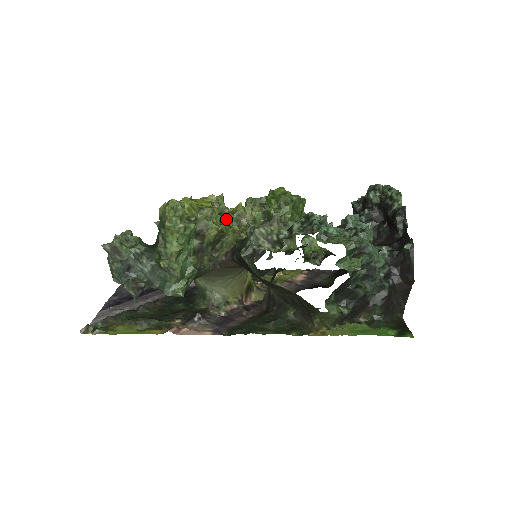
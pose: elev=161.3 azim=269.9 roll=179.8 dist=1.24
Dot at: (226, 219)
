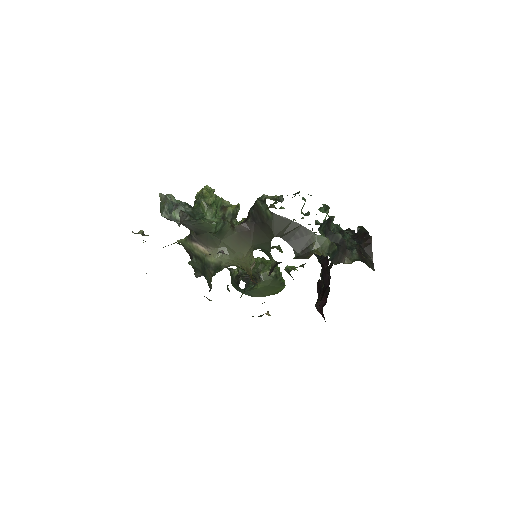
Dot at: occluded
